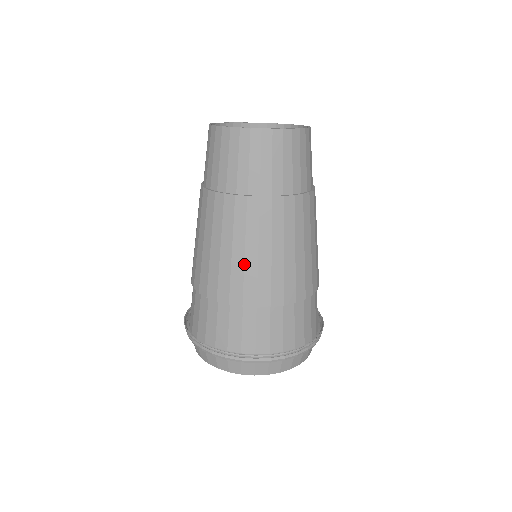
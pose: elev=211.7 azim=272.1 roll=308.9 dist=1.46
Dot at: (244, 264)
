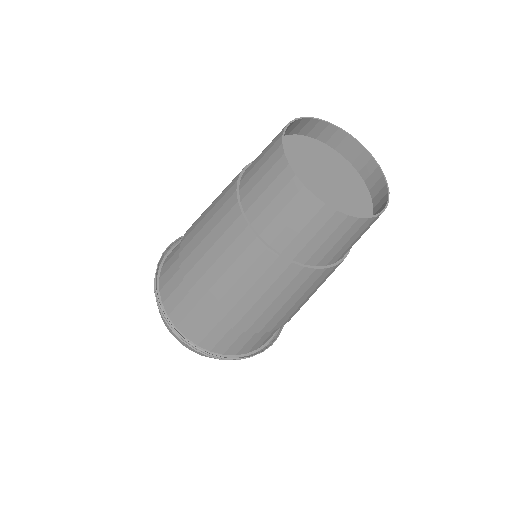
Dot at: (266, 309)
